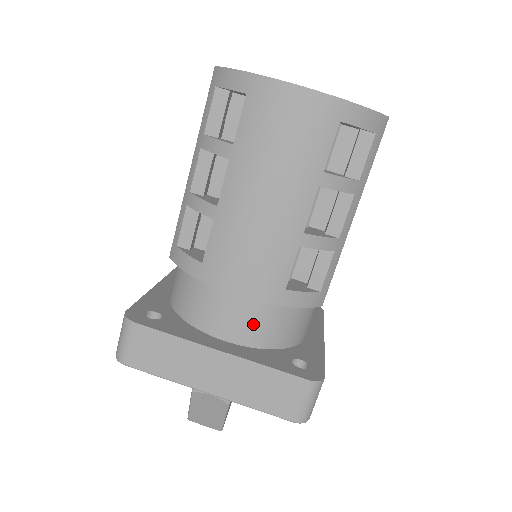
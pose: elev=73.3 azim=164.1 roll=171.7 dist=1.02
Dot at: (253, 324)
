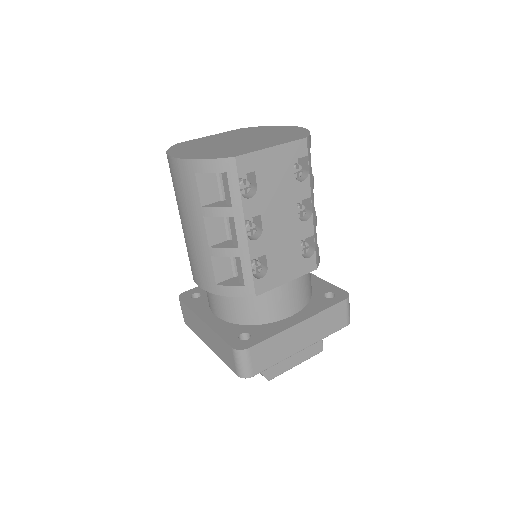
Dot at: (221, 306)
